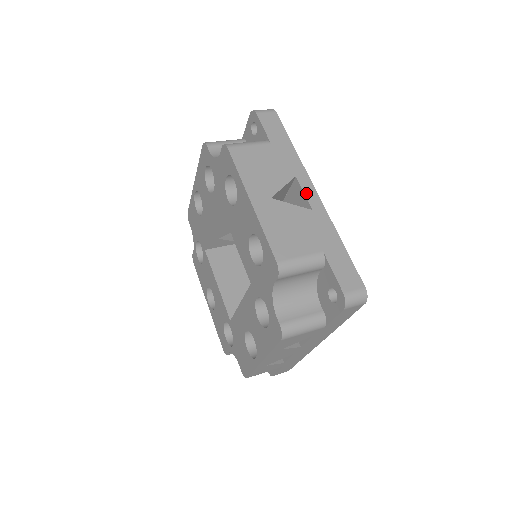
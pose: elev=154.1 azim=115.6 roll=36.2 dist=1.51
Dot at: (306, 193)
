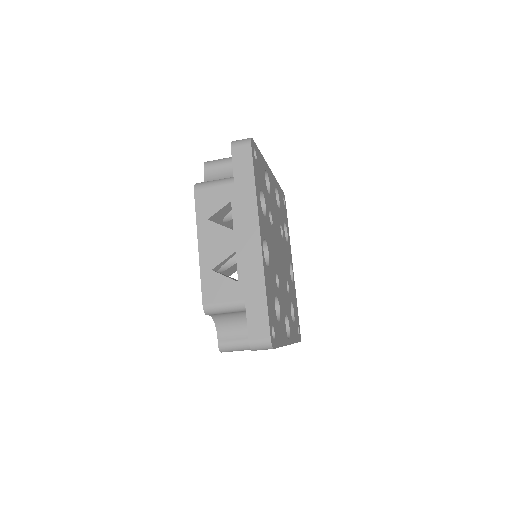
Dot at: occluded
